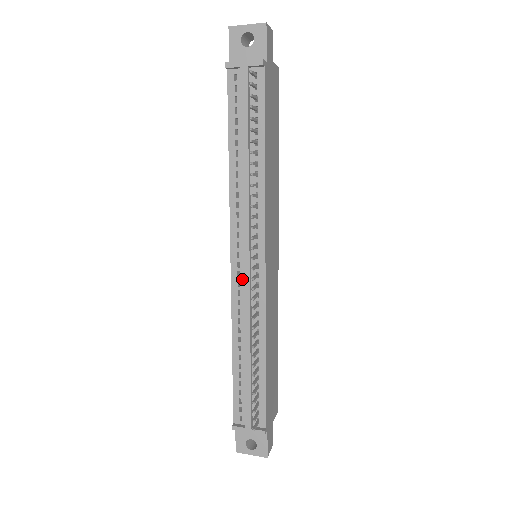
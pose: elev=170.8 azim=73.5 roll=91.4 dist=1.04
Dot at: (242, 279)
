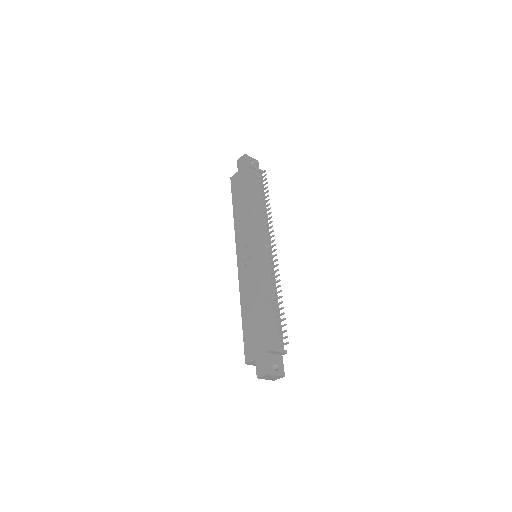
Dot at: (263, 259)
